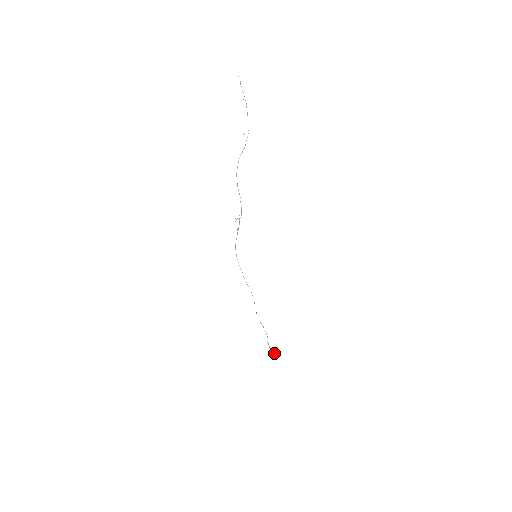
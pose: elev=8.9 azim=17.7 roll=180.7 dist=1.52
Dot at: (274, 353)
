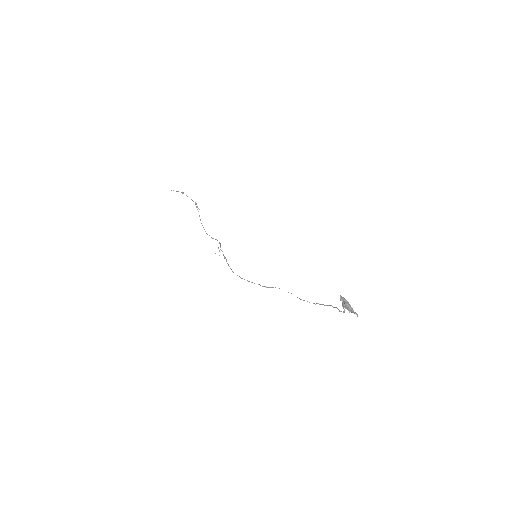
Dot at: (345, 307)
